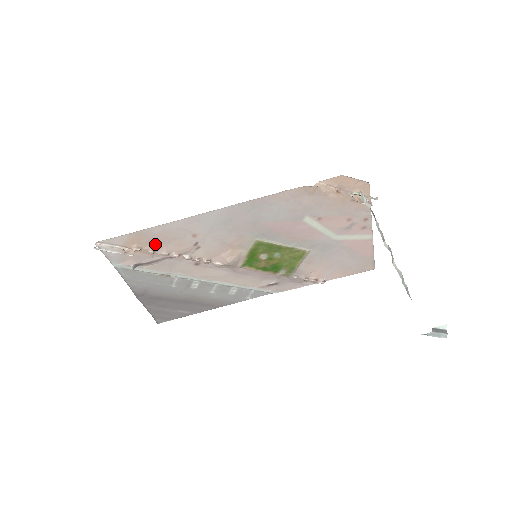
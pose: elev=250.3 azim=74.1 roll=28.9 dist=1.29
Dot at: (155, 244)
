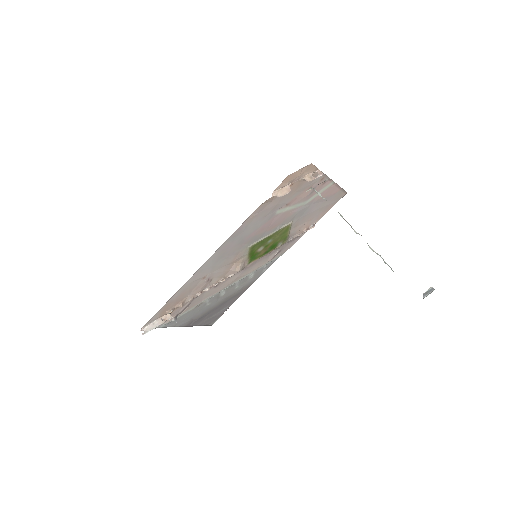
Dot at: (180, 301)
